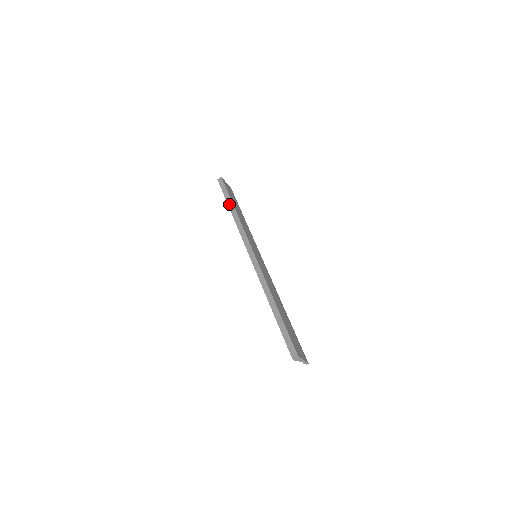
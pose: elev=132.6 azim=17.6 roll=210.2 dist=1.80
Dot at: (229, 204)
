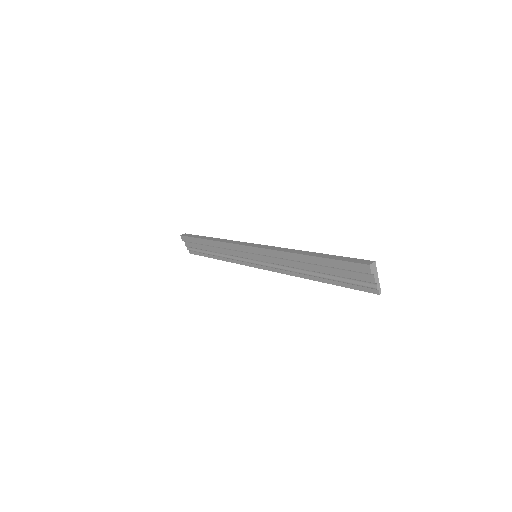
Dot at: (205, 238)
